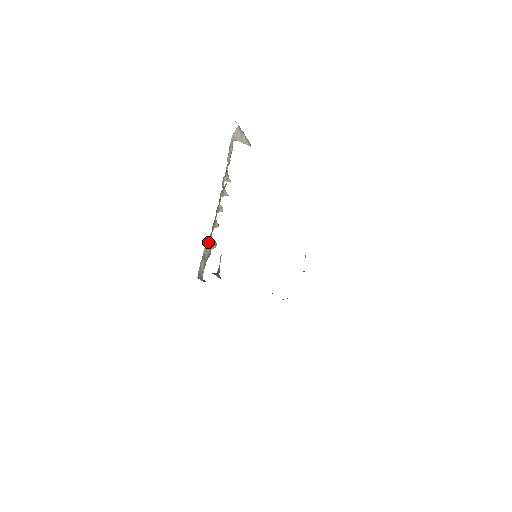
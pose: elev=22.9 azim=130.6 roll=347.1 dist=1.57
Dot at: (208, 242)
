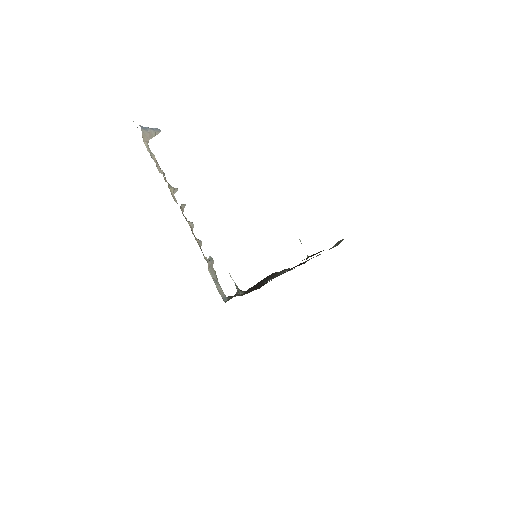
Dot at: (208, 266)
